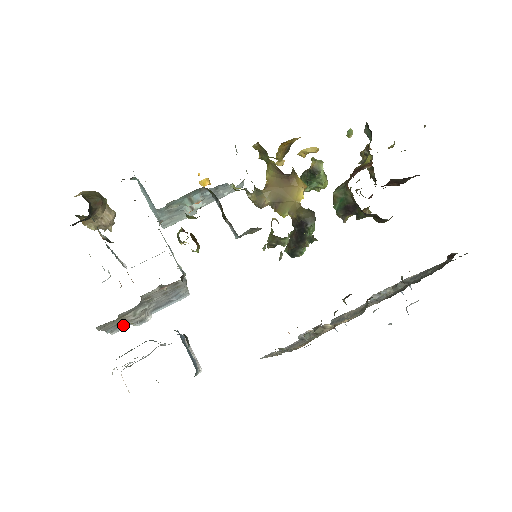
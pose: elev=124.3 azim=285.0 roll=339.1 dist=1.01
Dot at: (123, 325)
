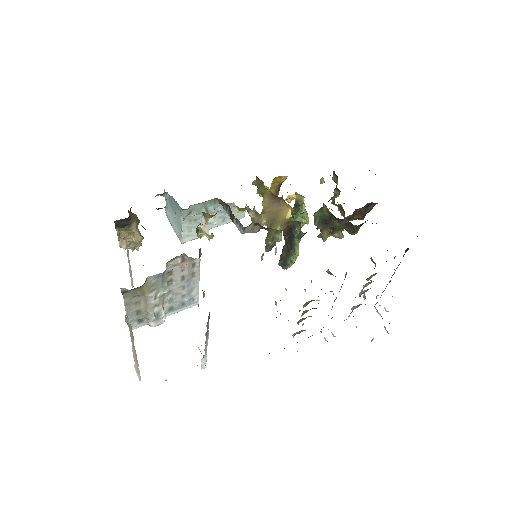
Dot at: (142, 318)
